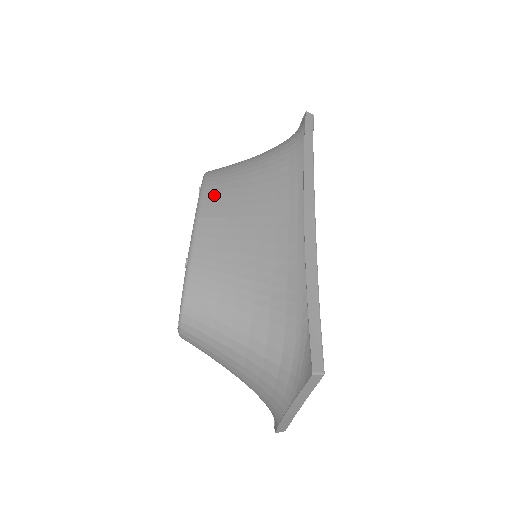
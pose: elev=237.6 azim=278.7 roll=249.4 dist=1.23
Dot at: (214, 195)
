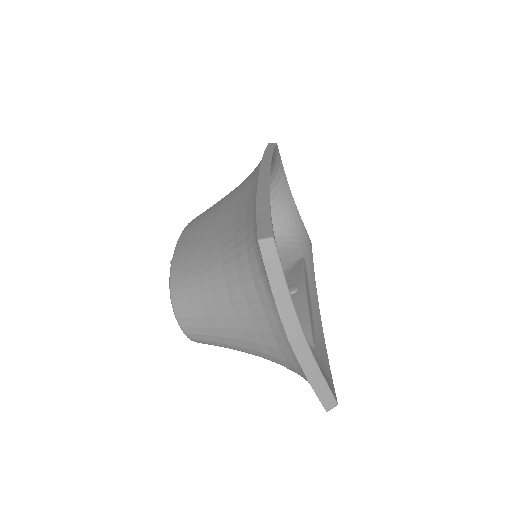
Dot at: (196, 218)
